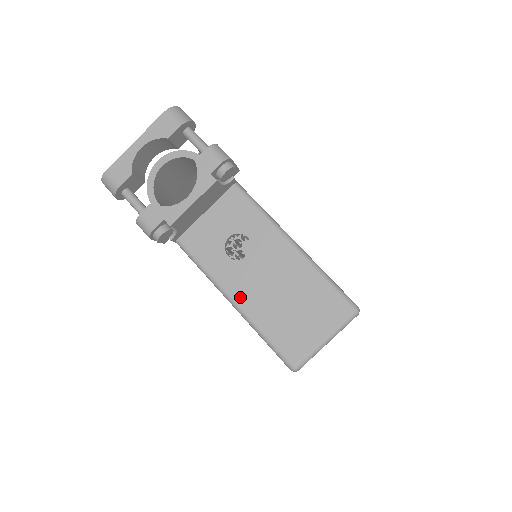
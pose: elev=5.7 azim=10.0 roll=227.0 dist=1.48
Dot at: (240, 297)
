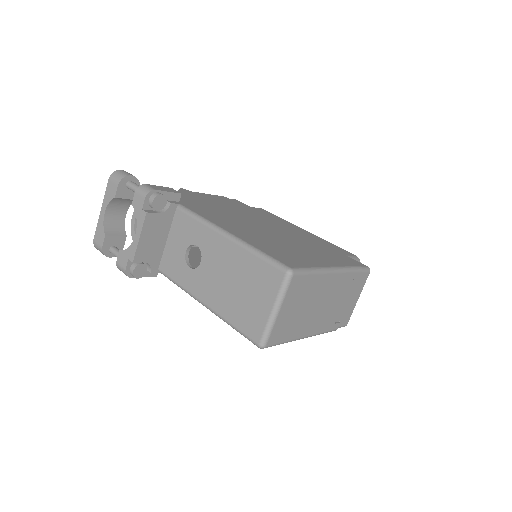
Dot at: (206, 298)
